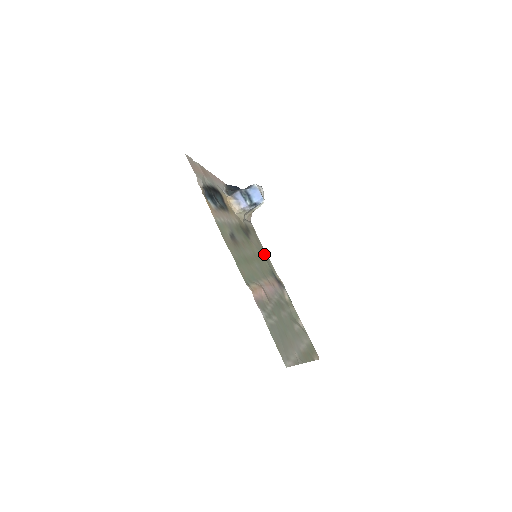
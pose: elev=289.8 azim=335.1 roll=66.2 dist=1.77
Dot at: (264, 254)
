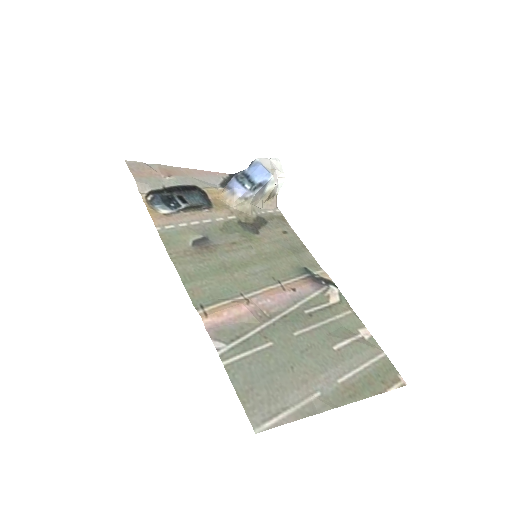
Dot at: (295, 246)
